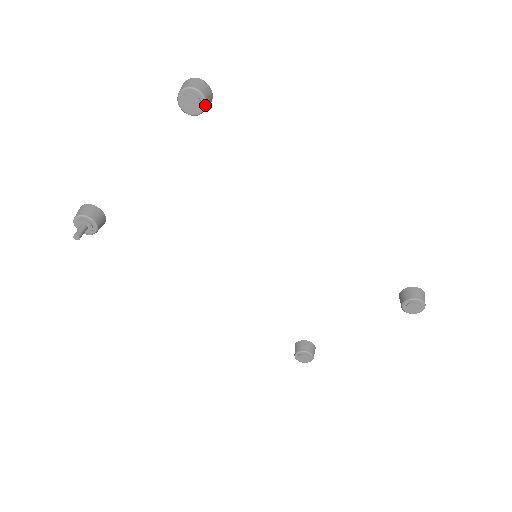
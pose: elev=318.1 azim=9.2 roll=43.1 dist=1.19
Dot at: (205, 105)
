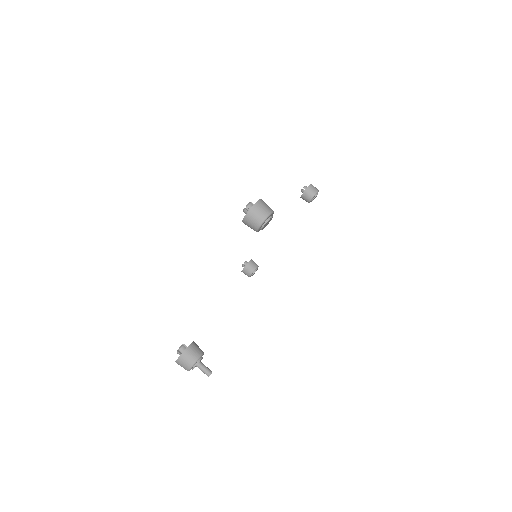
Dot at: occluded
